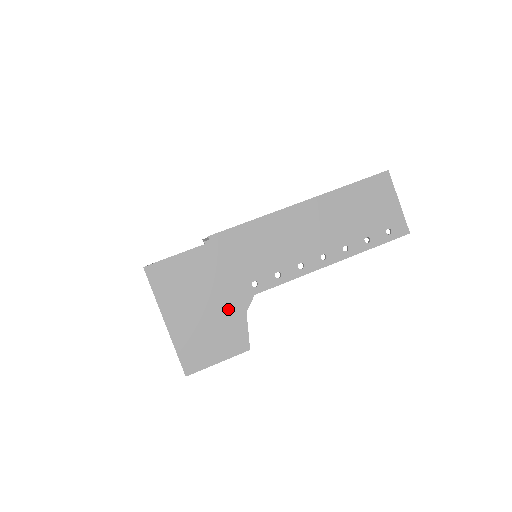
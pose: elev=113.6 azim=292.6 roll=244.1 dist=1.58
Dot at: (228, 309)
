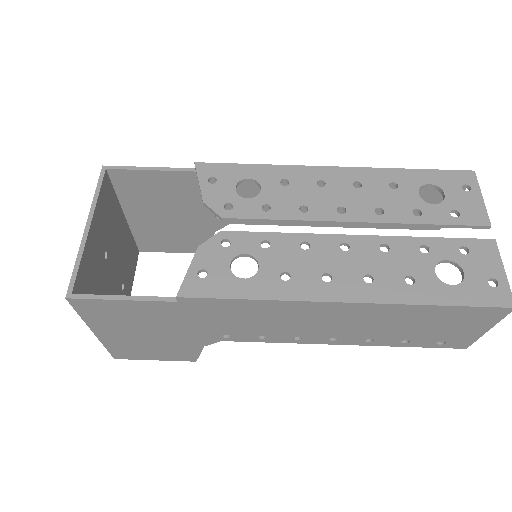
Dot at: (181, 341)
